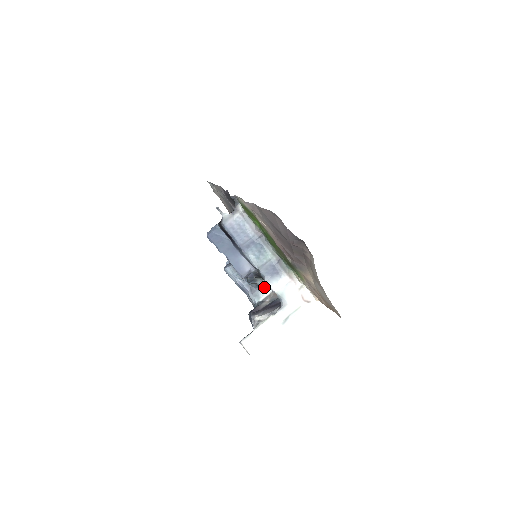
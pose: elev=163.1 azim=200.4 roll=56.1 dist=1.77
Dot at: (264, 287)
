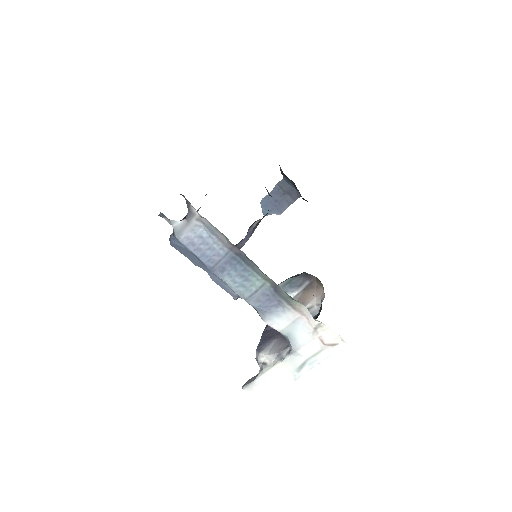
Dot at: occluded
